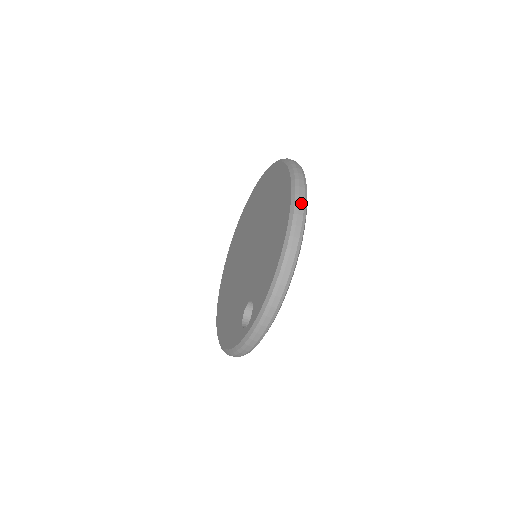
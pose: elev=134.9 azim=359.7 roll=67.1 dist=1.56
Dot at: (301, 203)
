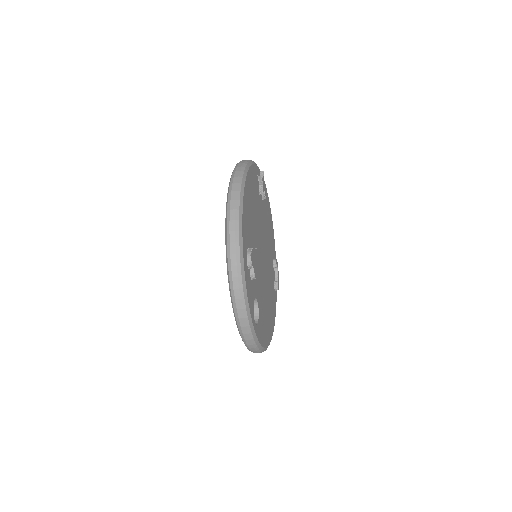
Dot at: (233, 198)
